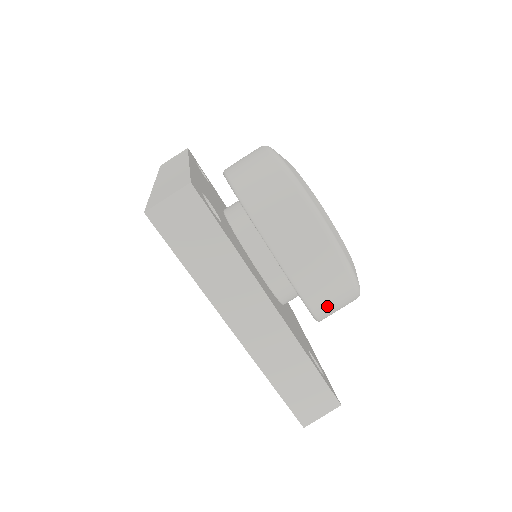
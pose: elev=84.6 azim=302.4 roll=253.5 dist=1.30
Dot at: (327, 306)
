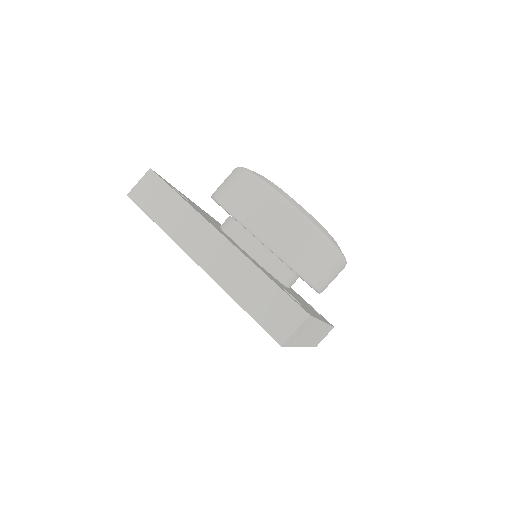
Dot at: (291, 248)
